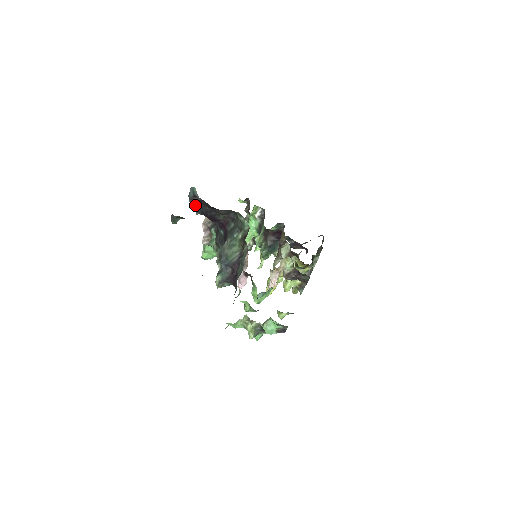
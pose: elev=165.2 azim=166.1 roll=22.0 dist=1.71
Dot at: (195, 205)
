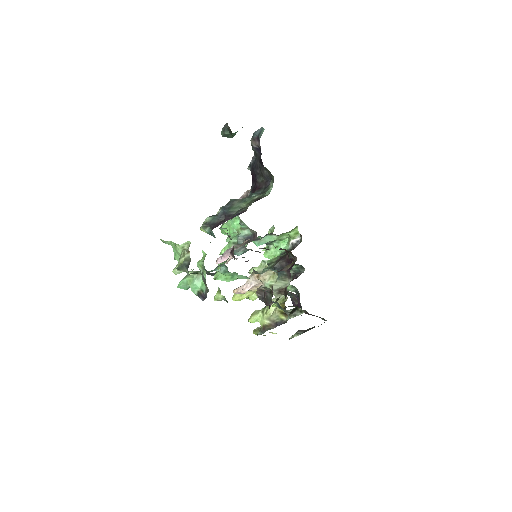
Dot at: (253, 156)
